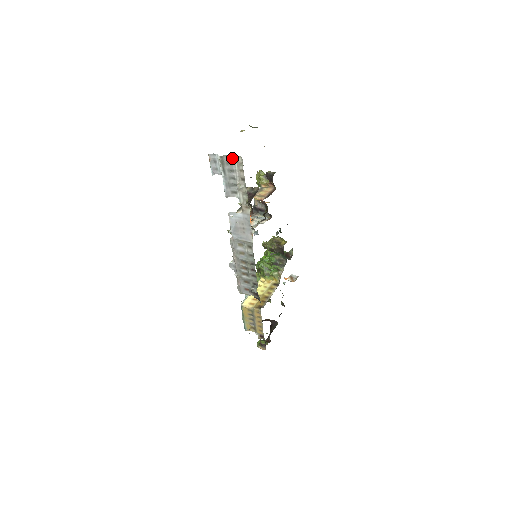
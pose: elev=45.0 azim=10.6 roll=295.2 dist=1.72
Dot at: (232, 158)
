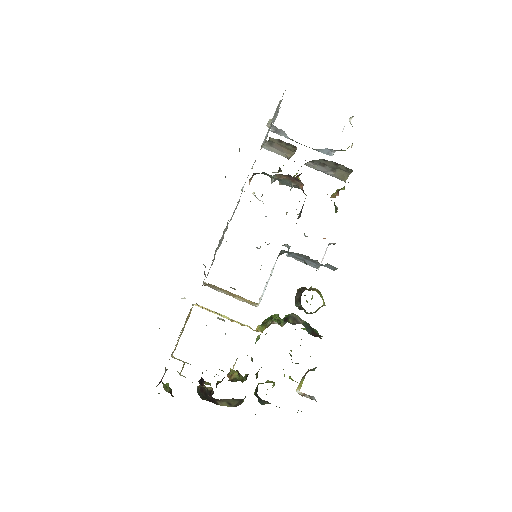
Dot at: occluded
